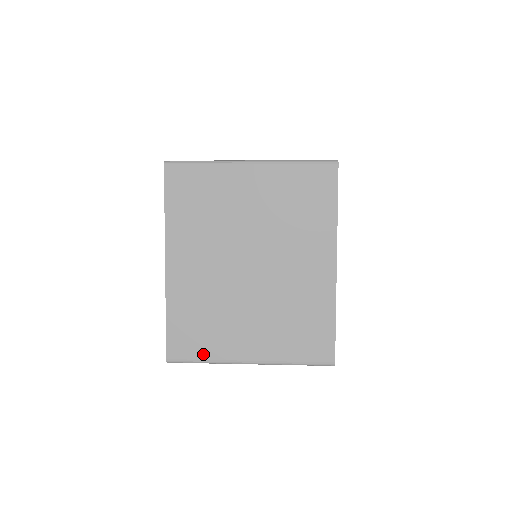
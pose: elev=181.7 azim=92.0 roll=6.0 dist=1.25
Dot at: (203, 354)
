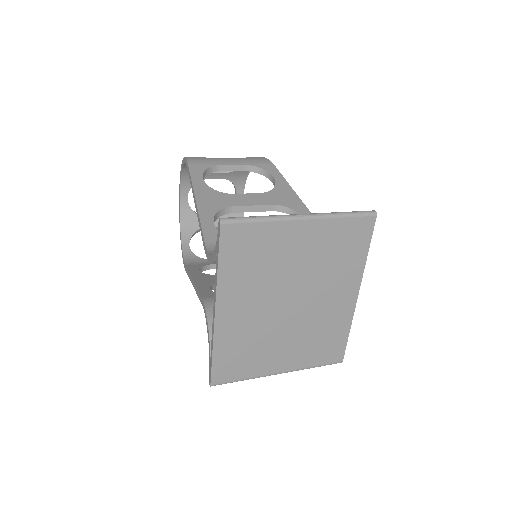
Dot at: (243, 375)
